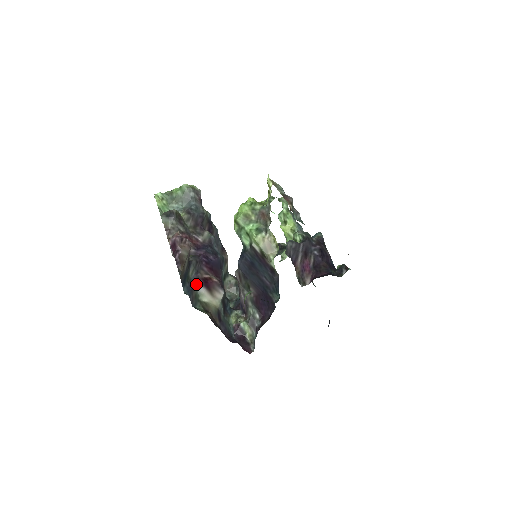
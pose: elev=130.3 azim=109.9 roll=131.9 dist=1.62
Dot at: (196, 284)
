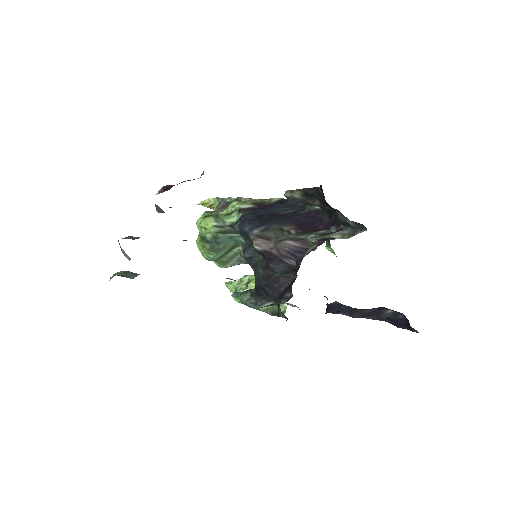
Dot at: occluded
